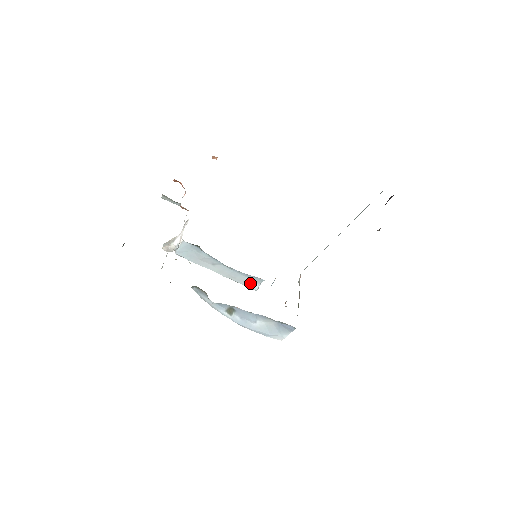
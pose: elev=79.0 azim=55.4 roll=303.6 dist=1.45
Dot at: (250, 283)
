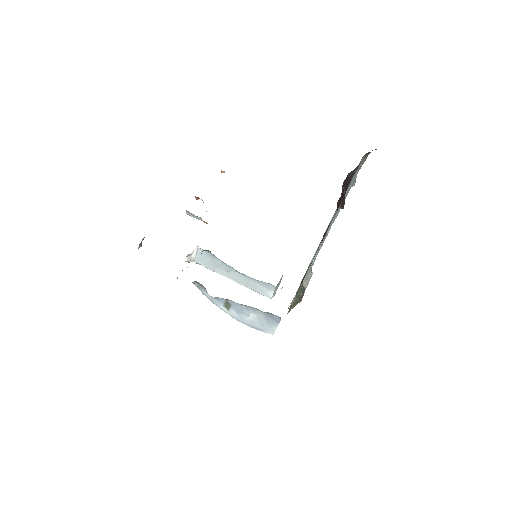
Dot at: (264, 290)
